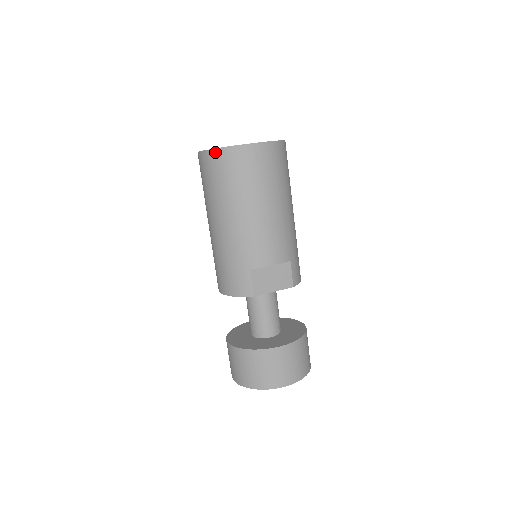
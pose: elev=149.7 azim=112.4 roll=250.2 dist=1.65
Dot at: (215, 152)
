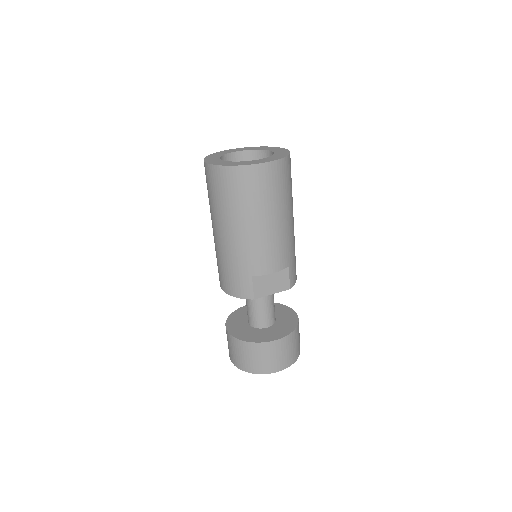
Dot at: (223, 169)
